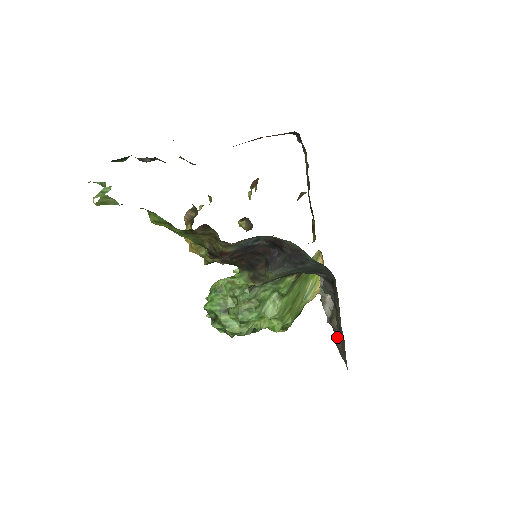
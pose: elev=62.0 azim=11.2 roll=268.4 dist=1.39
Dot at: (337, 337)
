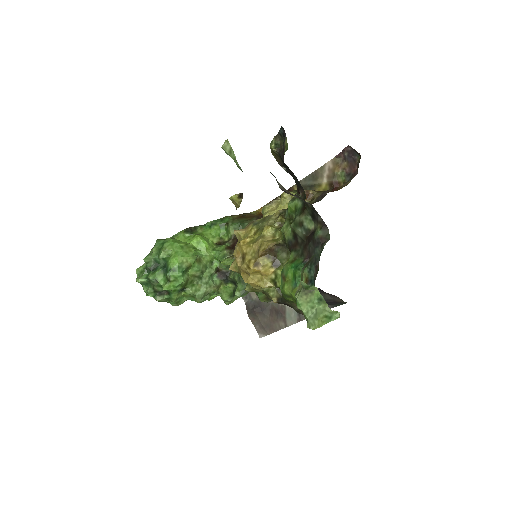
Dot at: (263, 313)
